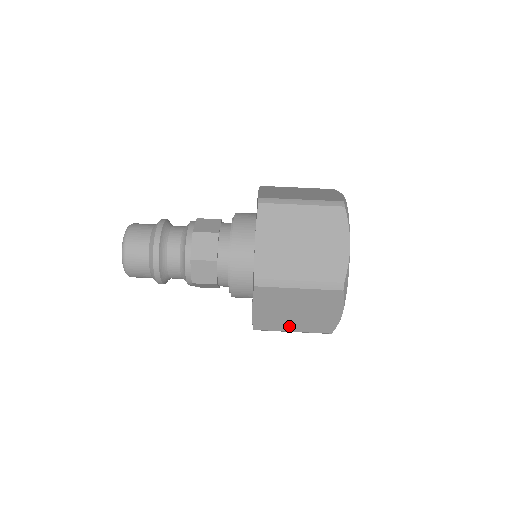
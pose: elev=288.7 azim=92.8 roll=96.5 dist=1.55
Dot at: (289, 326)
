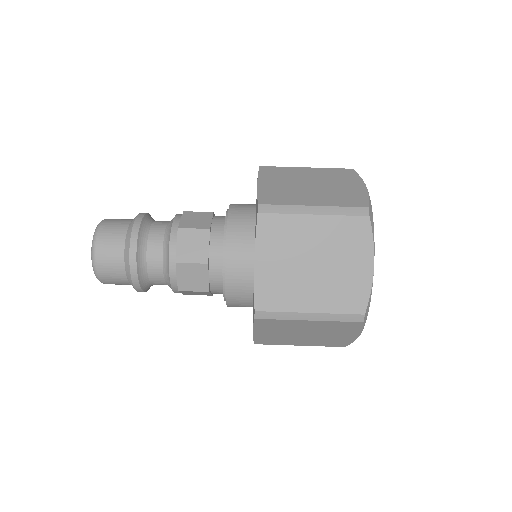
Dot at: (304, 300)
